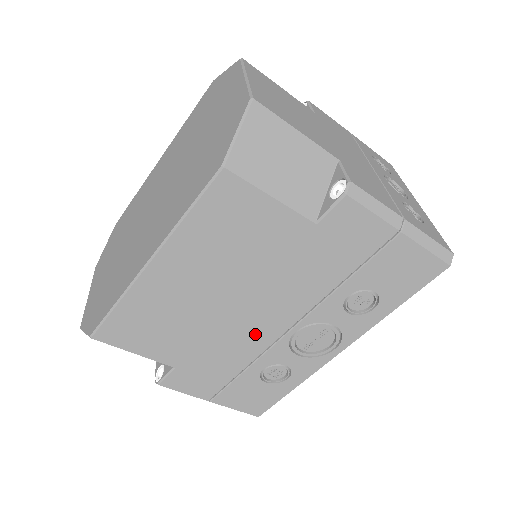
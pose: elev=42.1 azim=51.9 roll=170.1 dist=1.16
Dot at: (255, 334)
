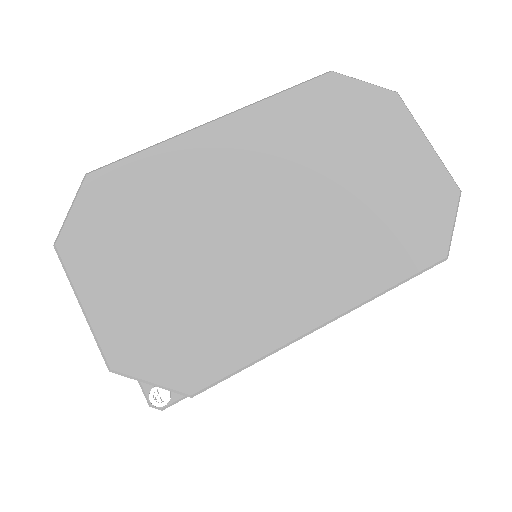
Dot at: occluded
